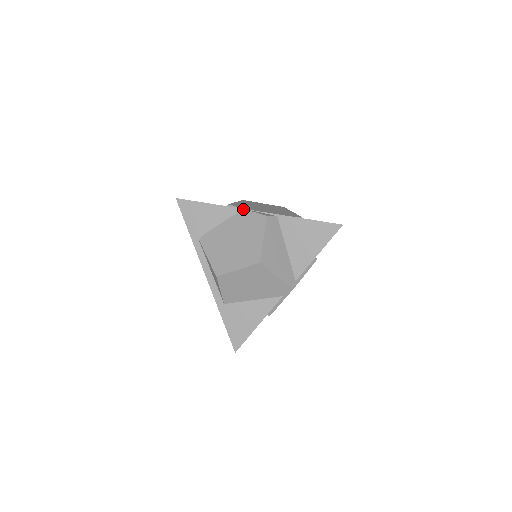
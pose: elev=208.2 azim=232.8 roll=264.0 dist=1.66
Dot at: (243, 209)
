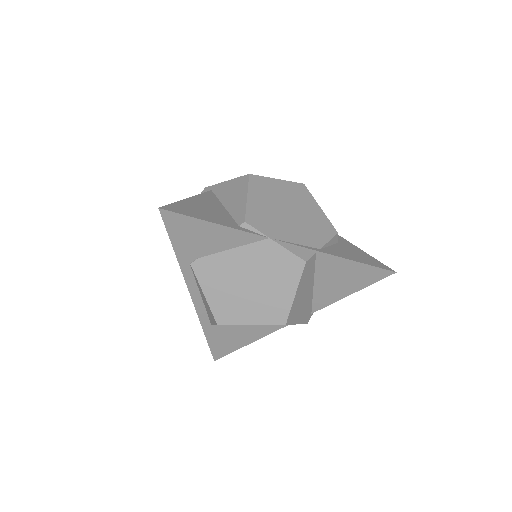
Dot at: (269, 239)
